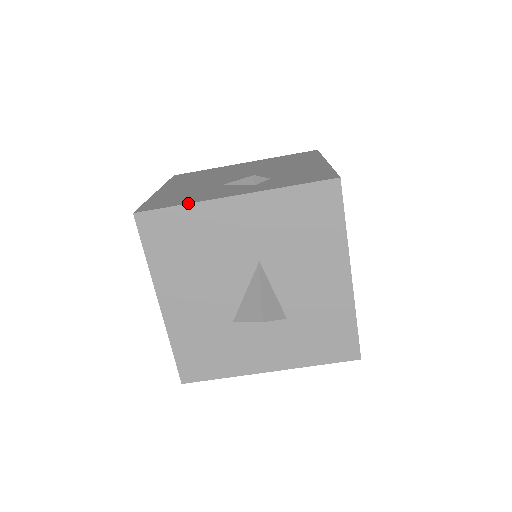
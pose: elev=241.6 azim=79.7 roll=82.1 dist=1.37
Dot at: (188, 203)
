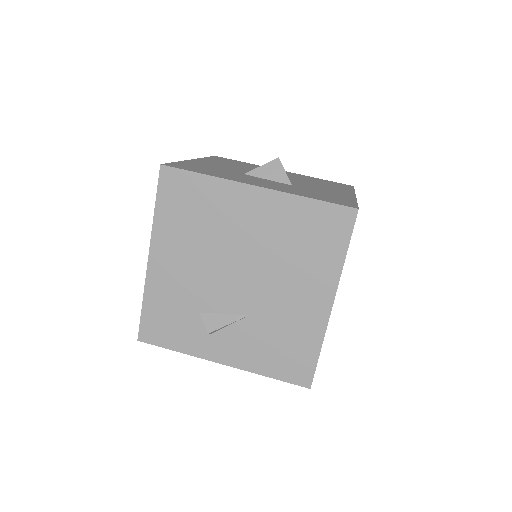
Dot at: (252, 164)
